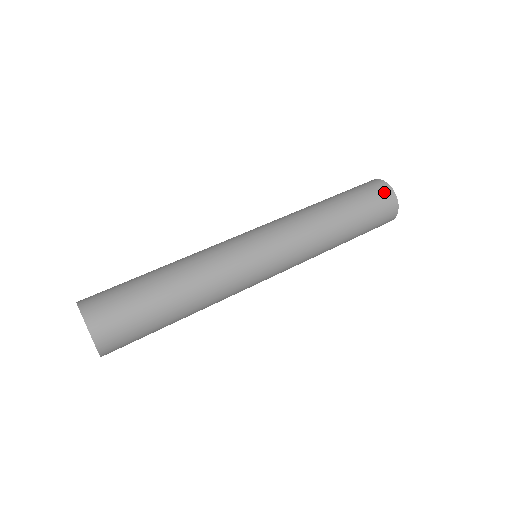
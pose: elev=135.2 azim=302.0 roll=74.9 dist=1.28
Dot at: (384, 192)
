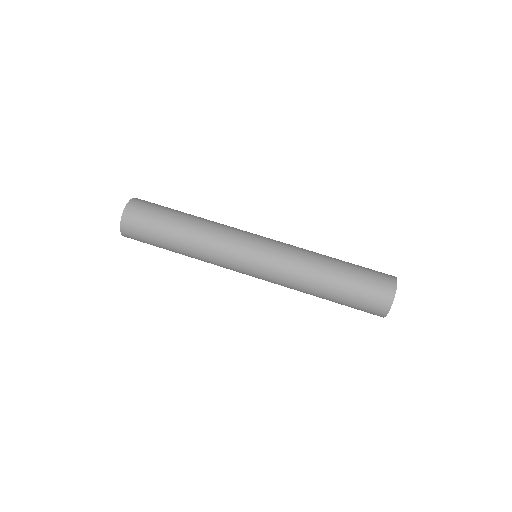
Dot at: (377, 310)
